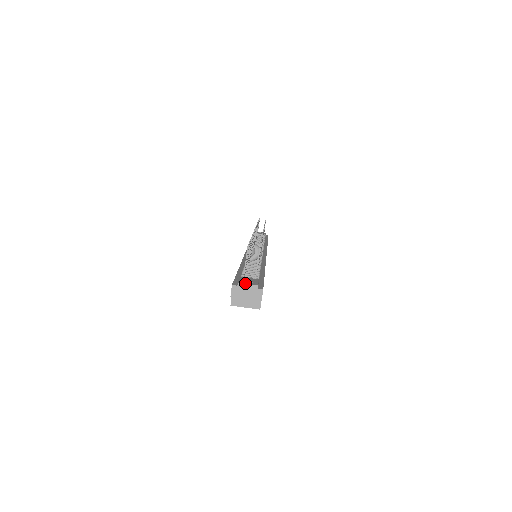
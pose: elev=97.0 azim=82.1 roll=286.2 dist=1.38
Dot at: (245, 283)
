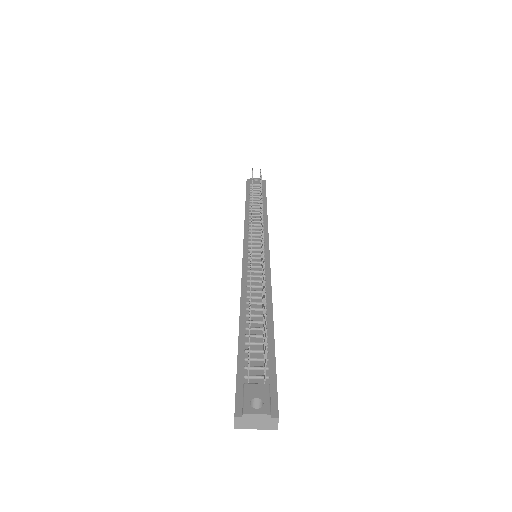
Dot at: (252, 413)
